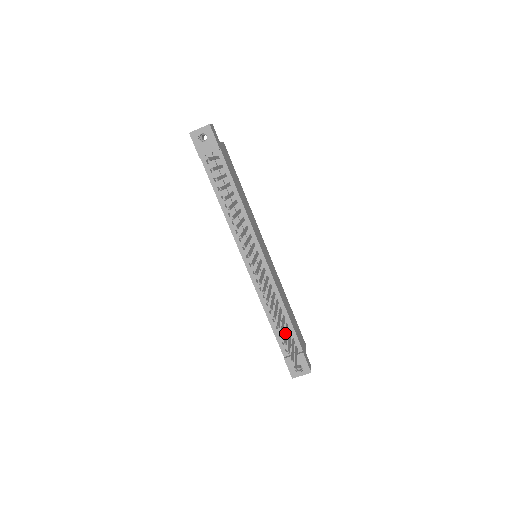
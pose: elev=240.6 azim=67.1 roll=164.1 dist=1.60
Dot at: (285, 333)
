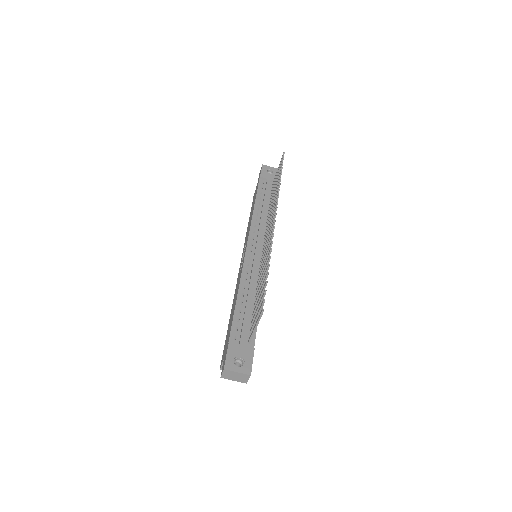
Dot at: (260, 296)
